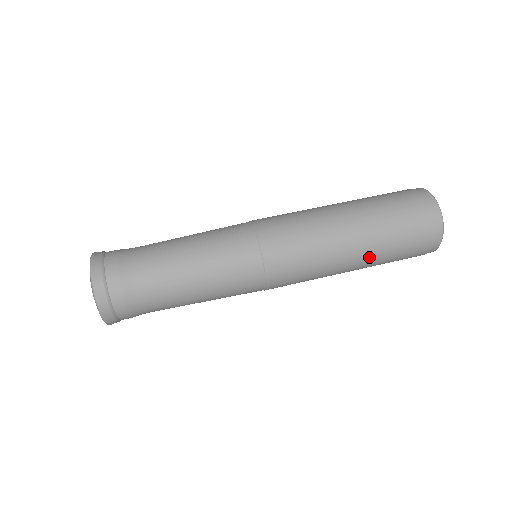
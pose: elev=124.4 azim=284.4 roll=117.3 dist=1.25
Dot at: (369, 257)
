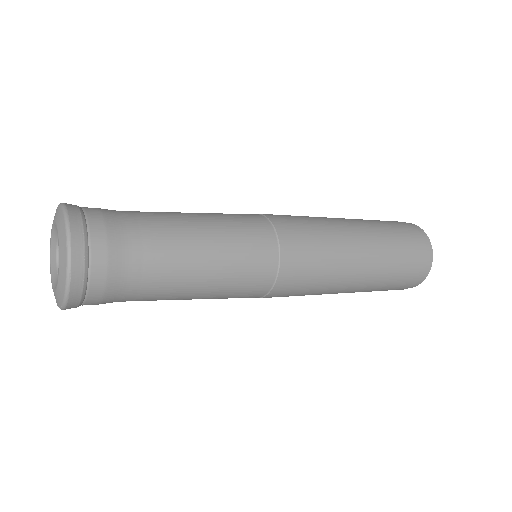
Dot at: (376, 265)
